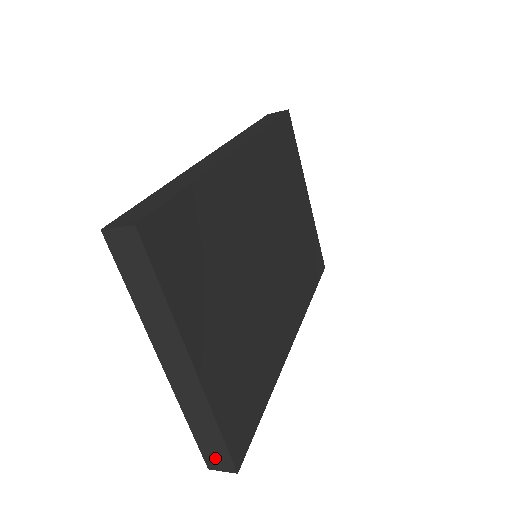
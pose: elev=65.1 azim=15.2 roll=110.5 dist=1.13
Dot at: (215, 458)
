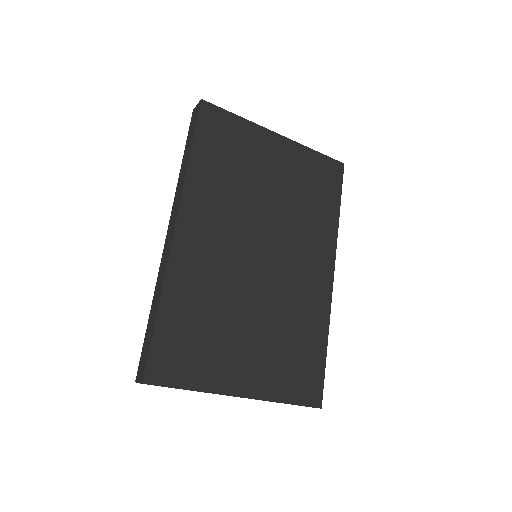
Dot at: occluded
